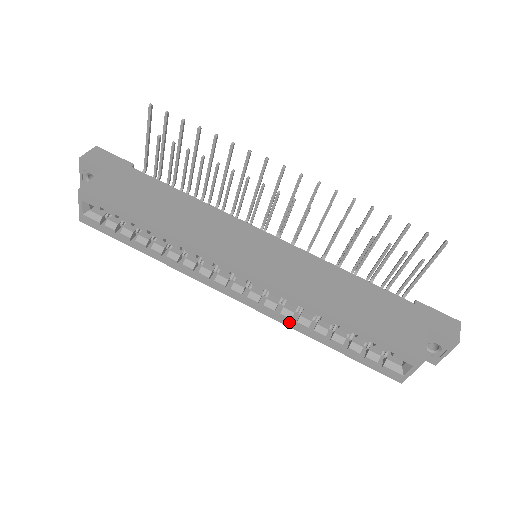
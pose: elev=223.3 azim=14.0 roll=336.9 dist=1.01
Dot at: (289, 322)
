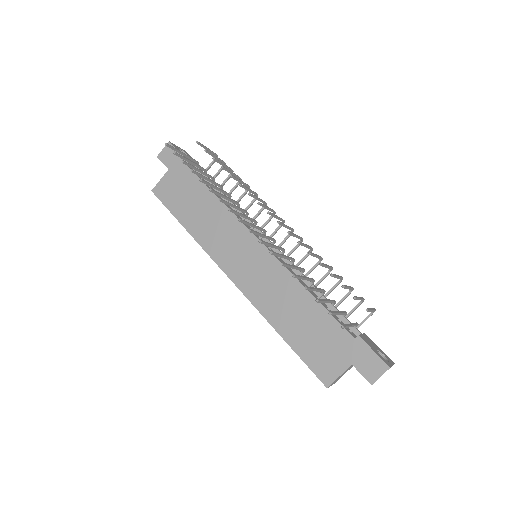
Dot at: occluded
